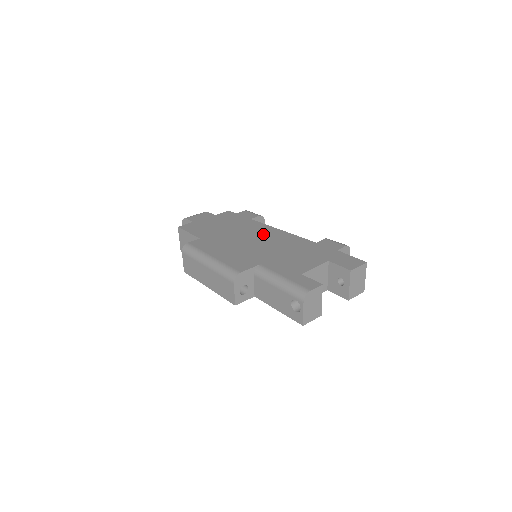
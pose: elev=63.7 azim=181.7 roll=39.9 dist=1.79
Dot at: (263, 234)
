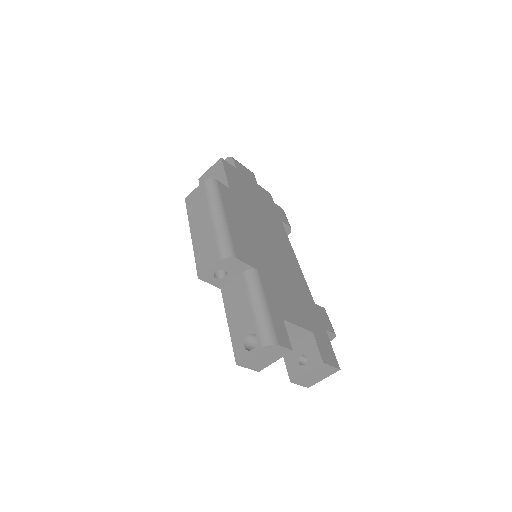
Dot at: (281, 246)
